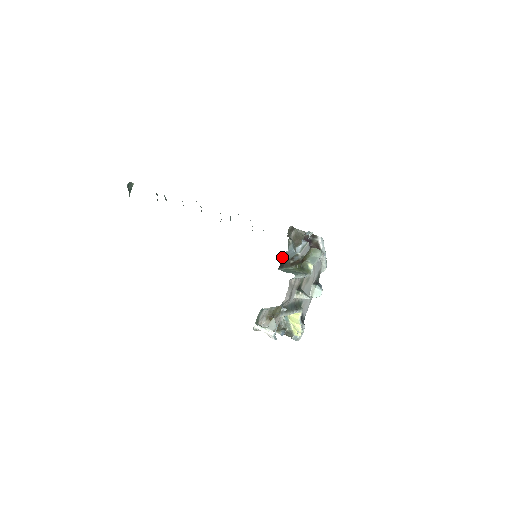
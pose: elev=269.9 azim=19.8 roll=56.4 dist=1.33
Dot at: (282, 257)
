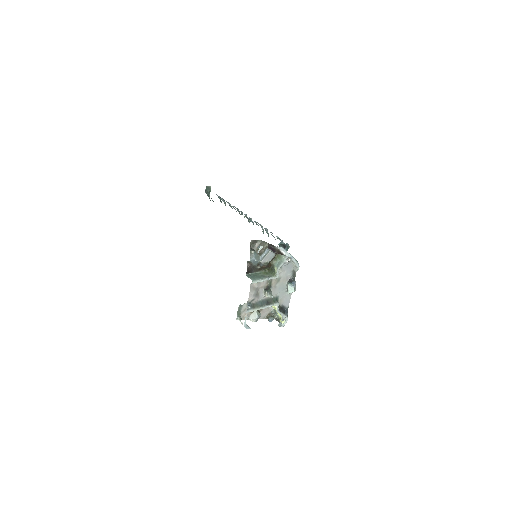
Dot at: (248, 265)
